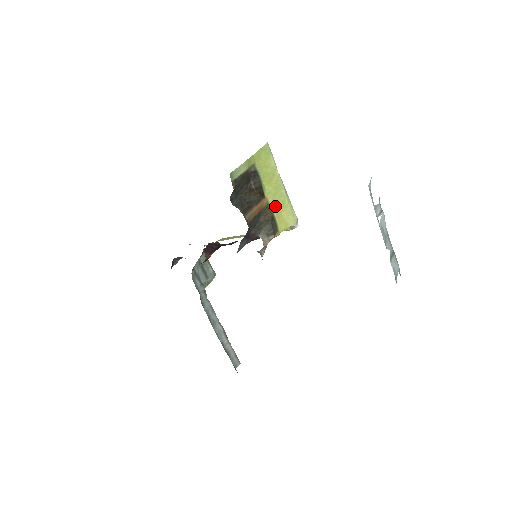
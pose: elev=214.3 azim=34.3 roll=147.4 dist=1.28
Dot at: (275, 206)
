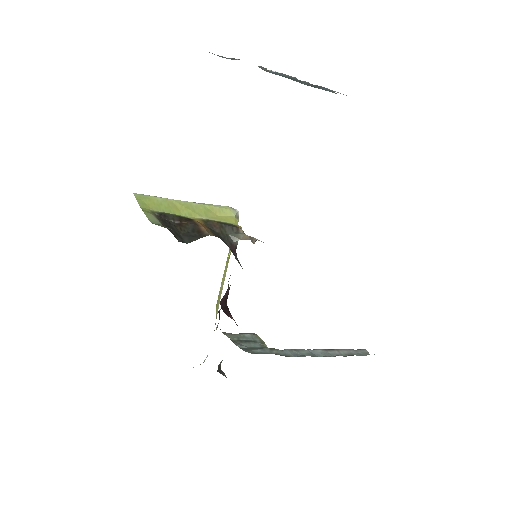
Dot at: (207, 217)
